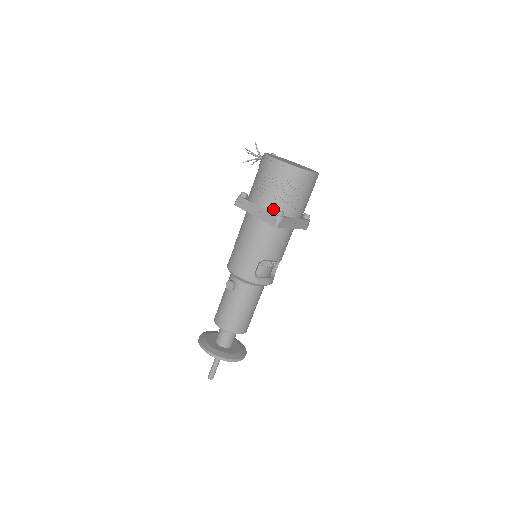
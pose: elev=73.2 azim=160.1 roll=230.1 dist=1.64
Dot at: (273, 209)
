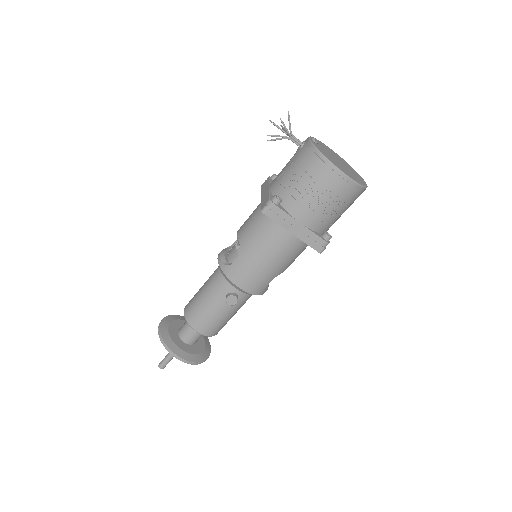
Dot at: (318, 229)
